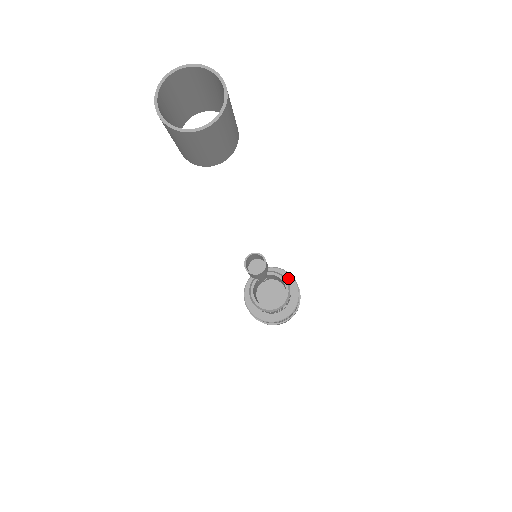
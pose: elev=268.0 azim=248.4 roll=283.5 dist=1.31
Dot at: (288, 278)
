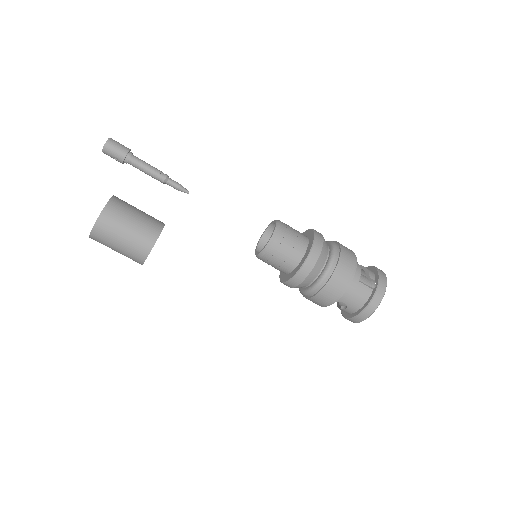
Dot at: occluded
